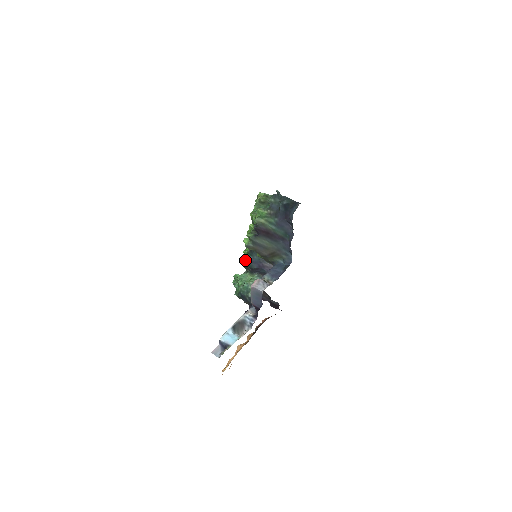
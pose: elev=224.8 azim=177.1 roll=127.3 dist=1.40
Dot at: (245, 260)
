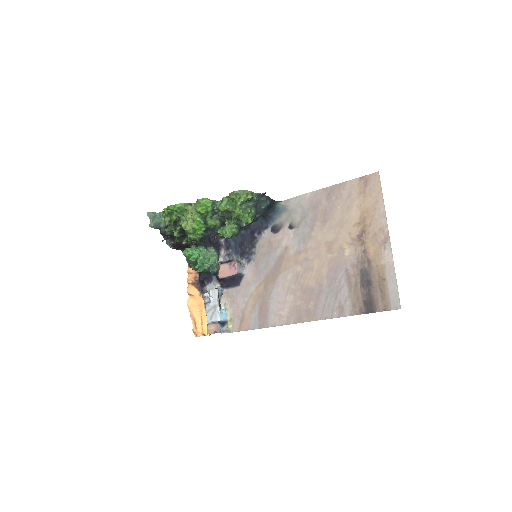
Dot at: (200, 237)
